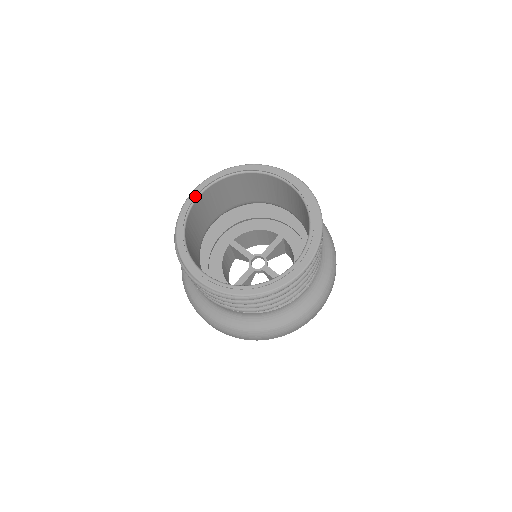
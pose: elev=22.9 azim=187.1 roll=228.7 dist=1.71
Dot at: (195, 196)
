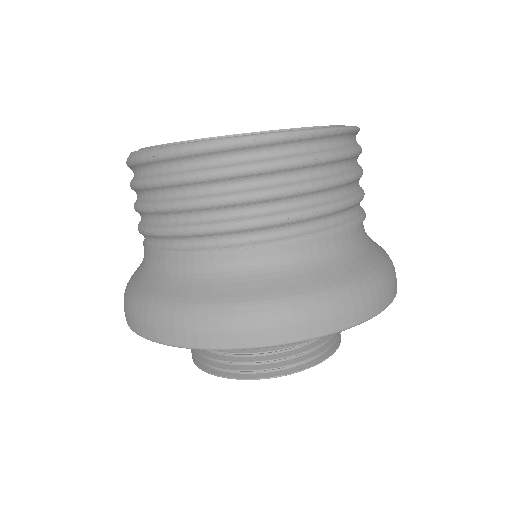
Dot at: occluded
